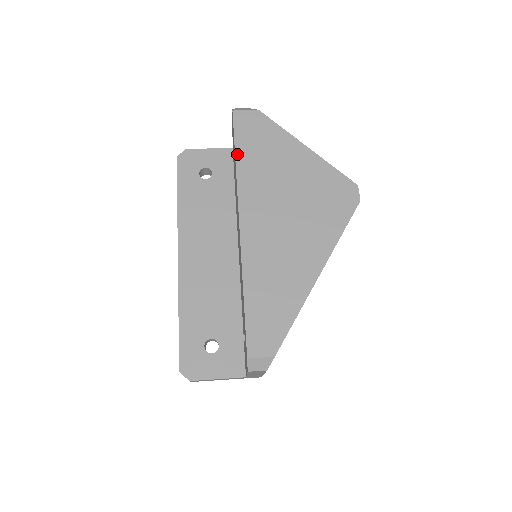
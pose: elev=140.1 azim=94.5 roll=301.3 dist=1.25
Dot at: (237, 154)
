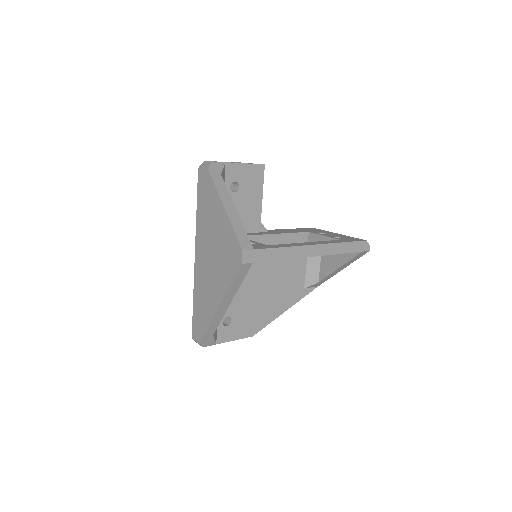
Dot at: (197, 206)
